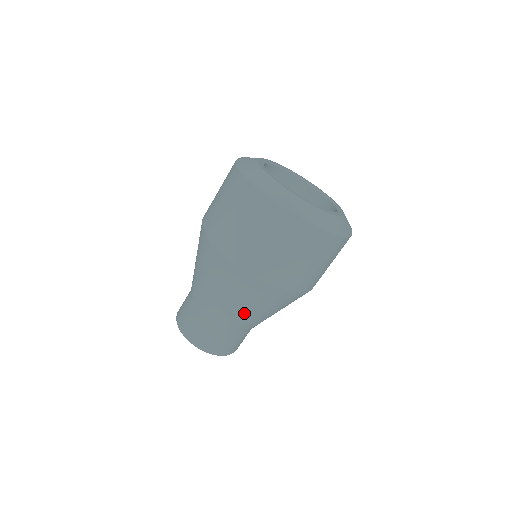
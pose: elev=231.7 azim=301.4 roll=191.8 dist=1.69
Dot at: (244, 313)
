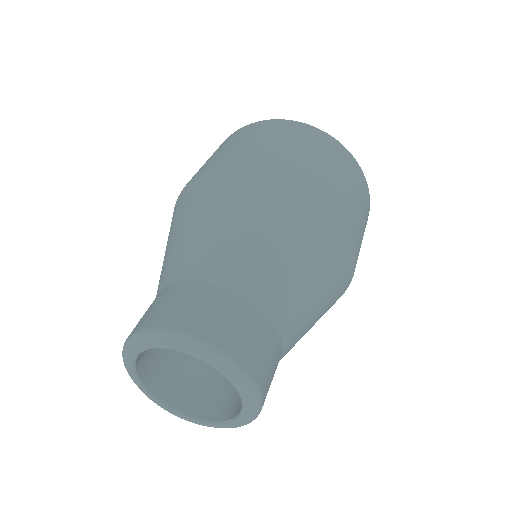
Dot at: (271, 246)
